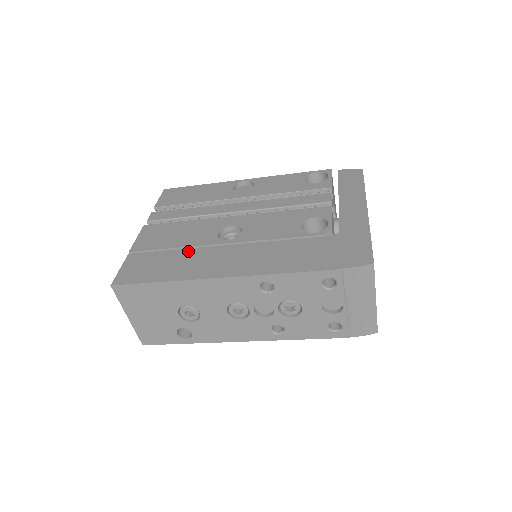
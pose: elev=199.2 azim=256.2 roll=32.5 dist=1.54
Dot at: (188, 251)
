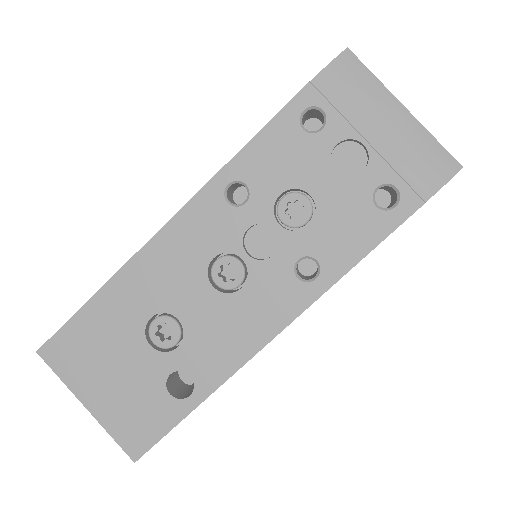
Dot at: occluded
